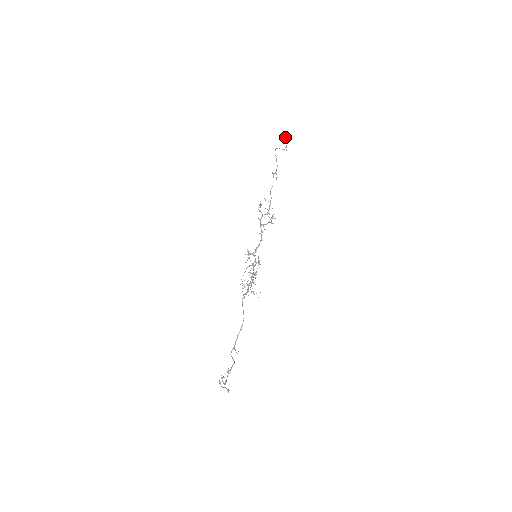
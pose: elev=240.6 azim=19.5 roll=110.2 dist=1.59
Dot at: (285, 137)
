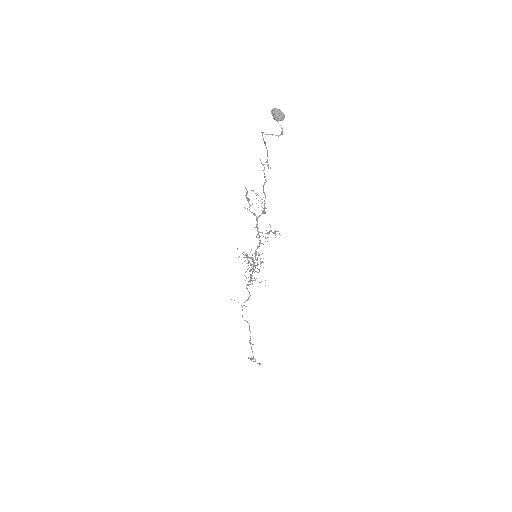
Dot at: (277, 111)
